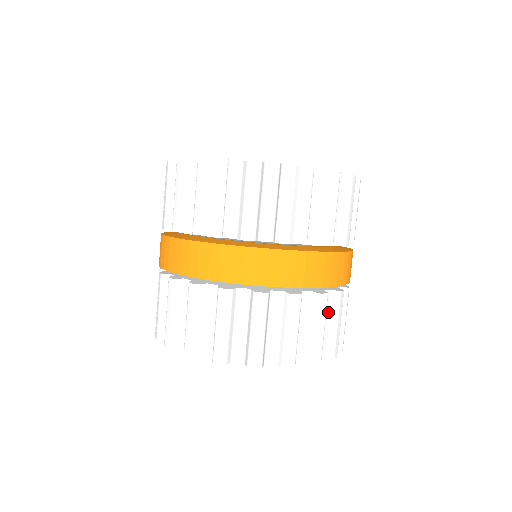
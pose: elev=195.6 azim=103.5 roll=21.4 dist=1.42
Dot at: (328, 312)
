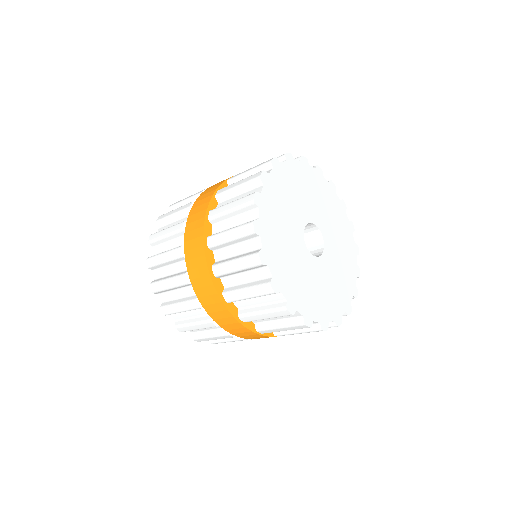
Dot at: occluded
